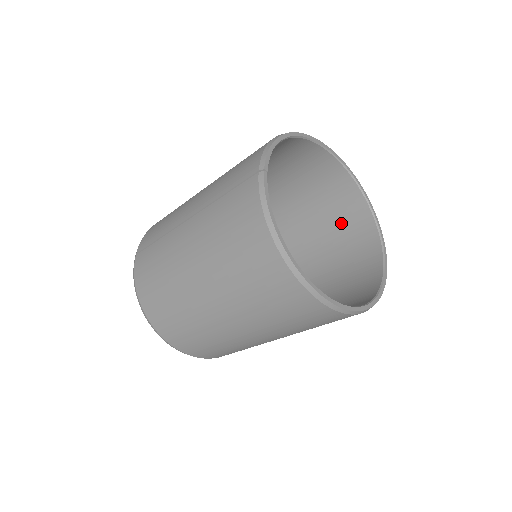
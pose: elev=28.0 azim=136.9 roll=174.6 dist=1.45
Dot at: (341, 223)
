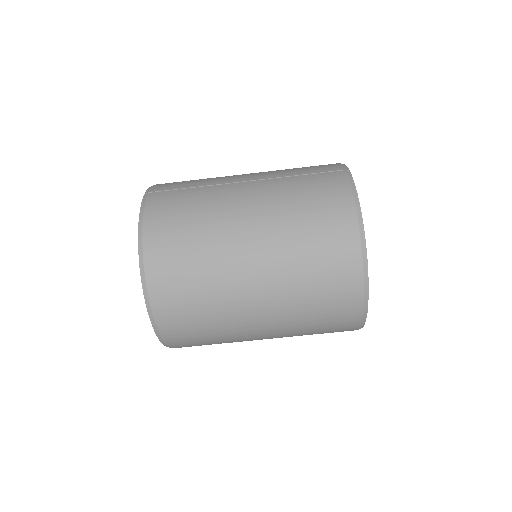
Dot at: occluded
